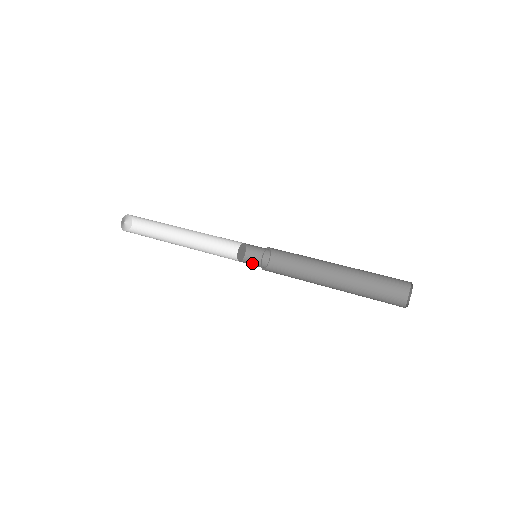
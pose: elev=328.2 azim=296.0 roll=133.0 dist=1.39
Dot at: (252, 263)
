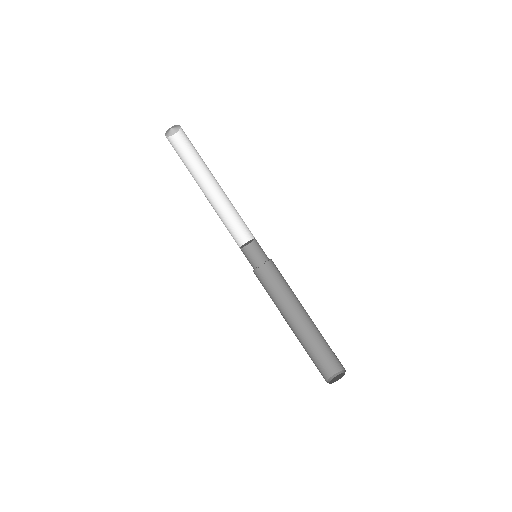
Dot at: (248, 257)
